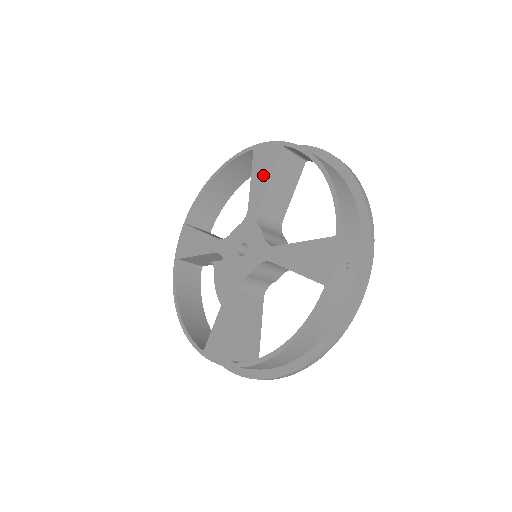
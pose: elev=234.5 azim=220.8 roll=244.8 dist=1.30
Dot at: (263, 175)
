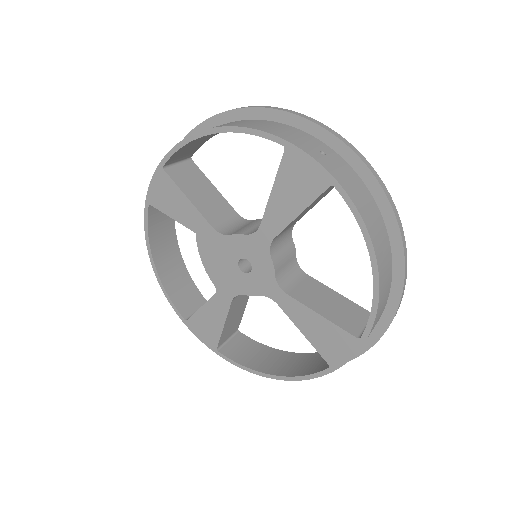
Dot at: (291, 201)
